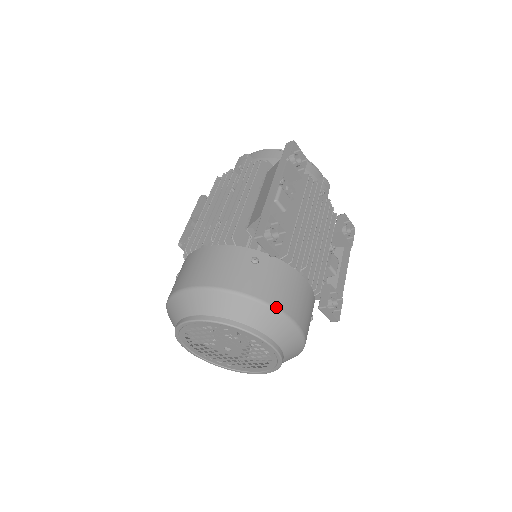
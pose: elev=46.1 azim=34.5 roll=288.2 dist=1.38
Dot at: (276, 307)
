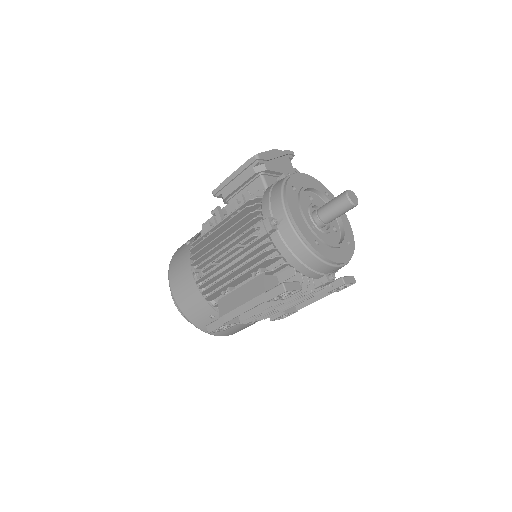
Dot at: (214, 335)
